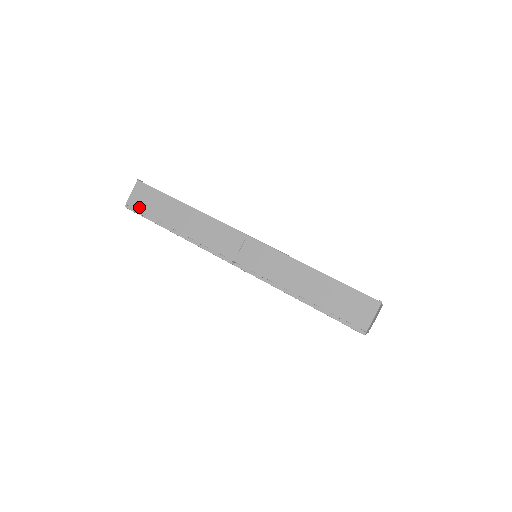
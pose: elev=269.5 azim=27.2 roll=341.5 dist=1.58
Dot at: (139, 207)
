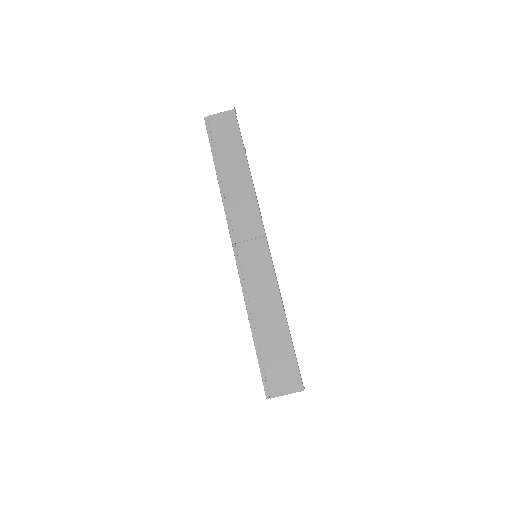
Dot at: (214, 129)
